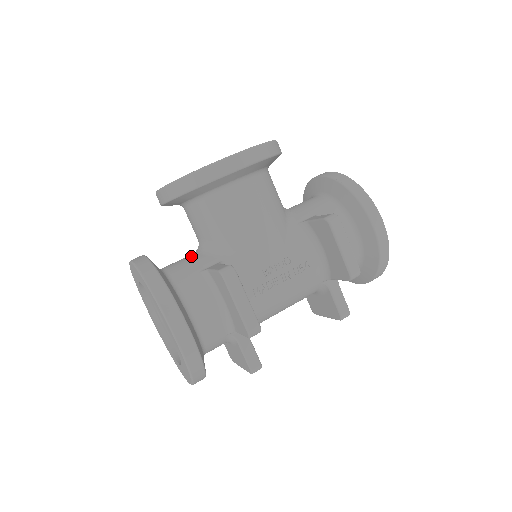
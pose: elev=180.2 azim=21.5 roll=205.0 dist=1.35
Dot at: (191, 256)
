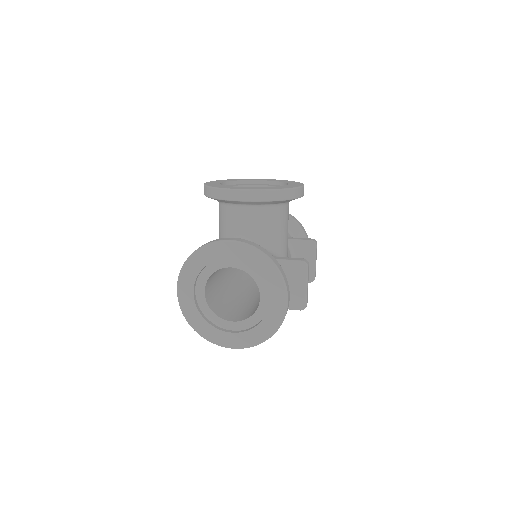
Dot at: occluded
